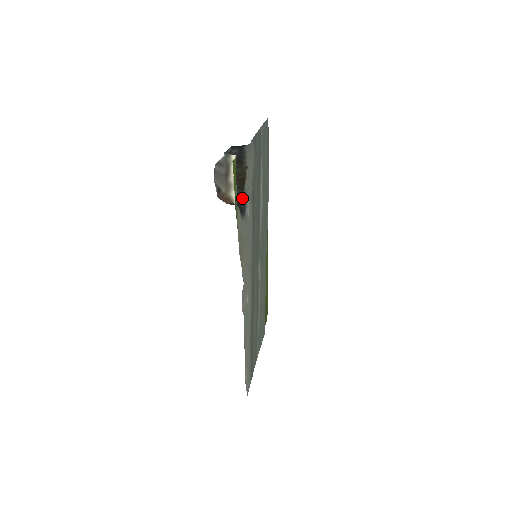
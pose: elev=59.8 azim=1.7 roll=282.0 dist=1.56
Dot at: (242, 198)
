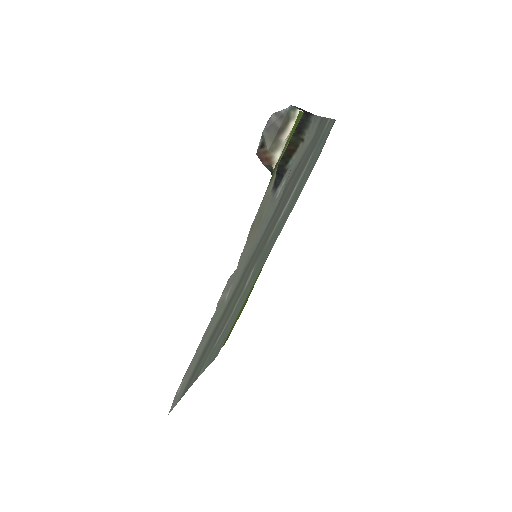
Dot at: (281, 171)
